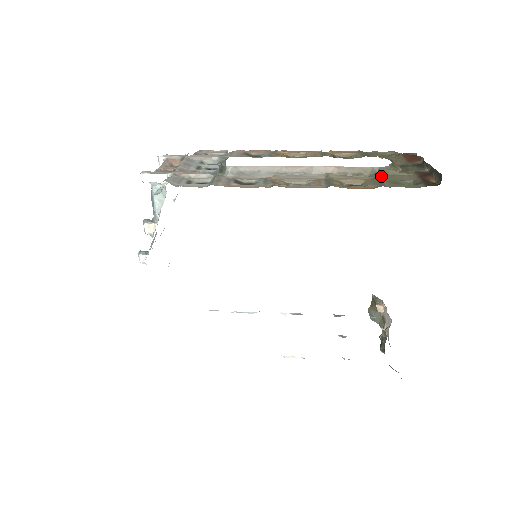
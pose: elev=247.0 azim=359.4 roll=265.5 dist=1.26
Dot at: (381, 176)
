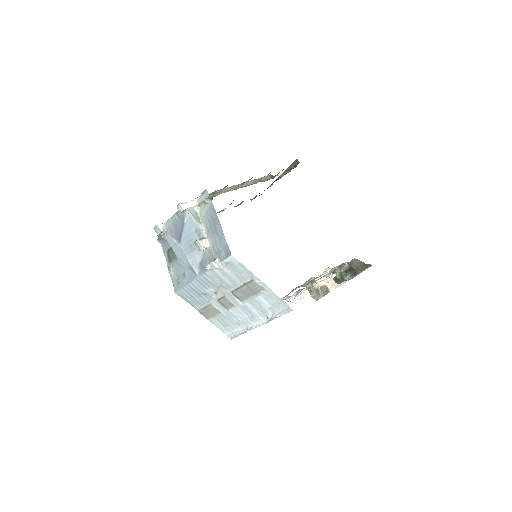
Dot at: occluded
